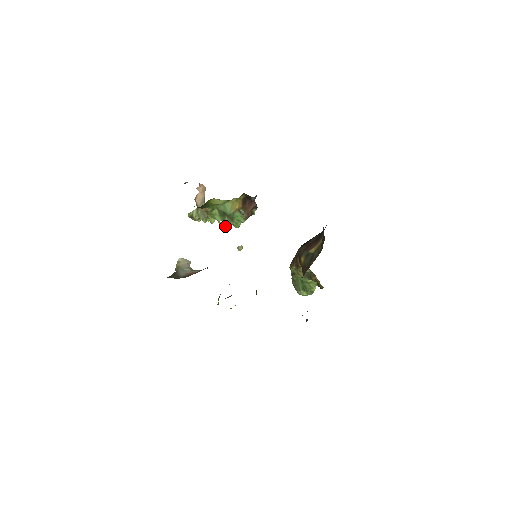
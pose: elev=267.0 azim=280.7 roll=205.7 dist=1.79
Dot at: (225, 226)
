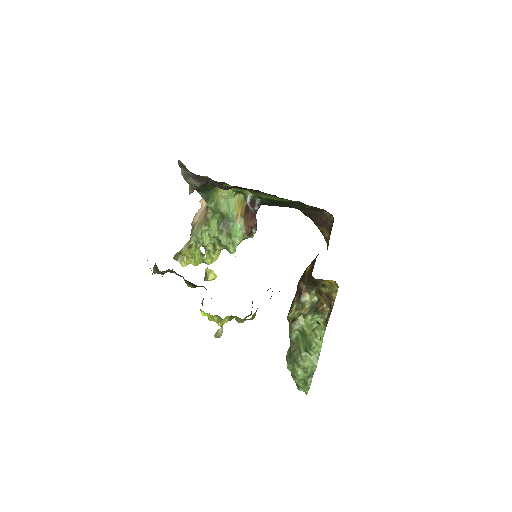
Dot at: (212, 276)
